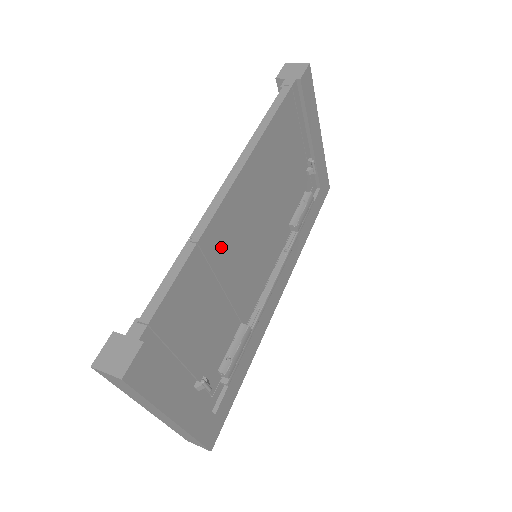
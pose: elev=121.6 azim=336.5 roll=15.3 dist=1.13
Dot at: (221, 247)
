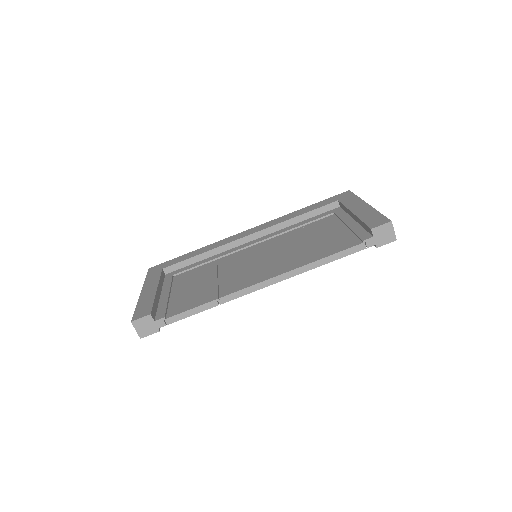
Dot at: occluded
